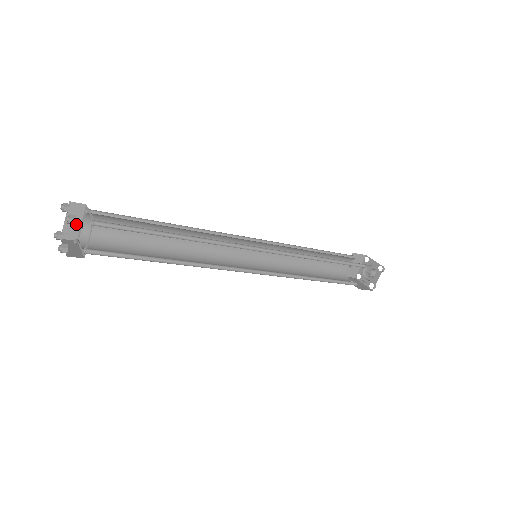
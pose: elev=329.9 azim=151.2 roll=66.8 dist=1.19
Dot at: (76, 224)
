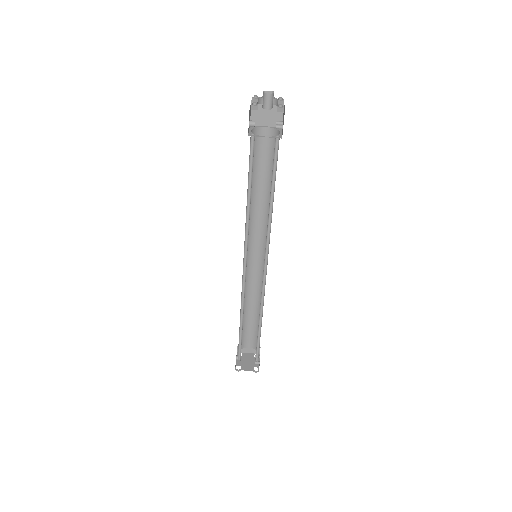
Dot at: occluded
